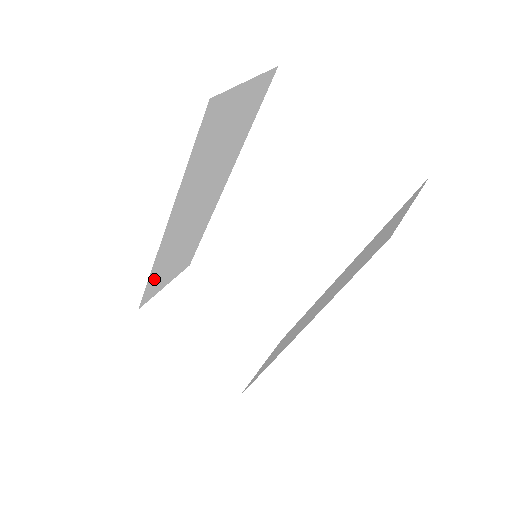
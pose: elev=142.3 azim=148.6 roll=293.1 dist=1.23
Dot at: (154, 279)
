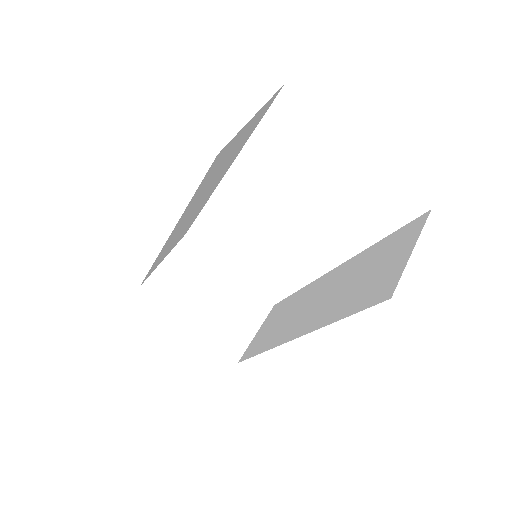
Dot at: (155, 264)
